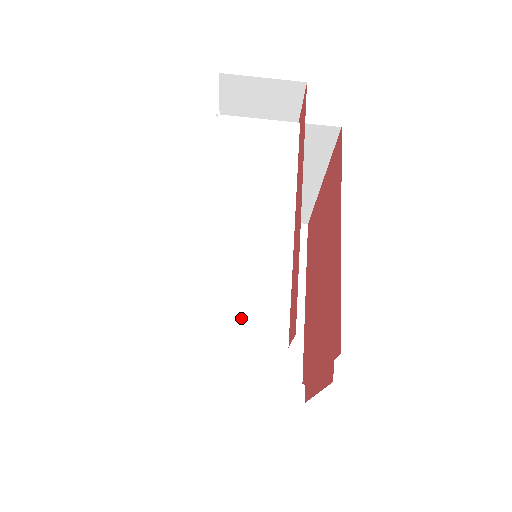
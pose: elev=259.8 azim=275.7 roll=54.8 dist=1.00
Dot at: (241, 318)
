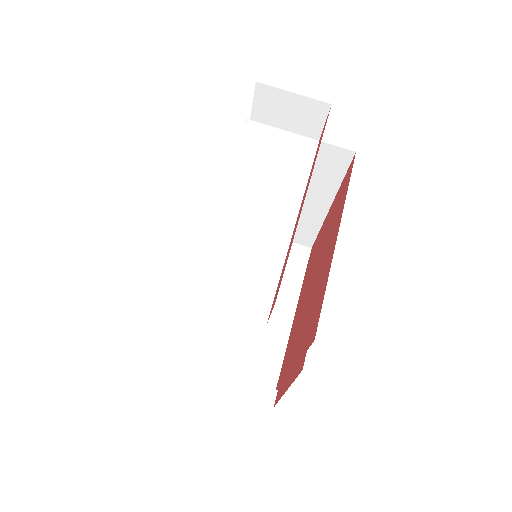
Dot at: (229, 290)
